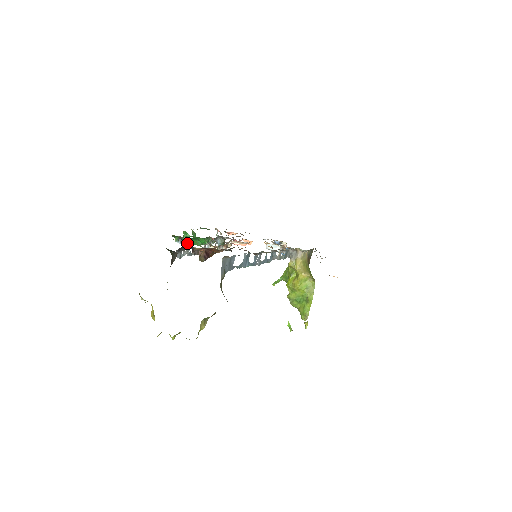
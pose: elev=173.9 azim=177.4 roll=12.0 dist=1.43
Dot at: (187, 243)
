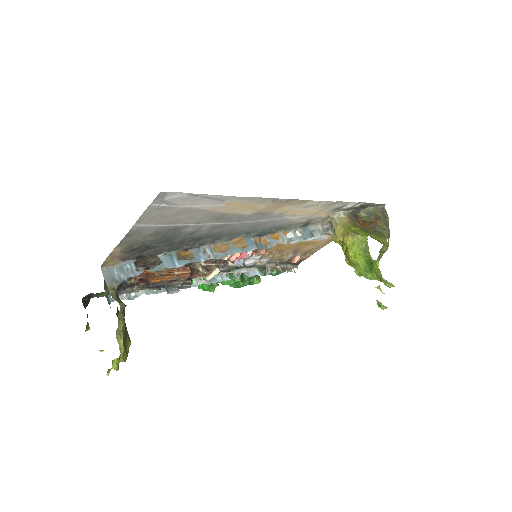
Dot at: occluded
